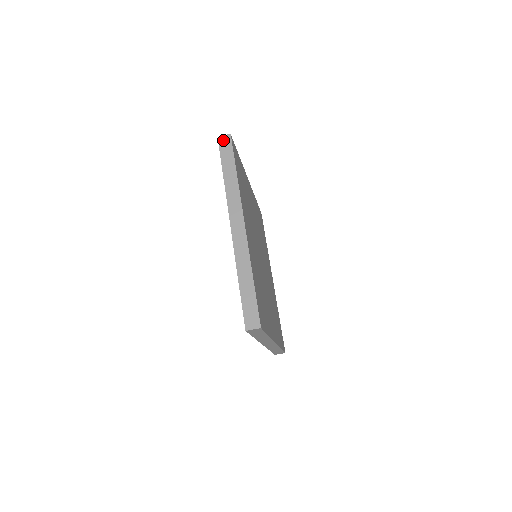
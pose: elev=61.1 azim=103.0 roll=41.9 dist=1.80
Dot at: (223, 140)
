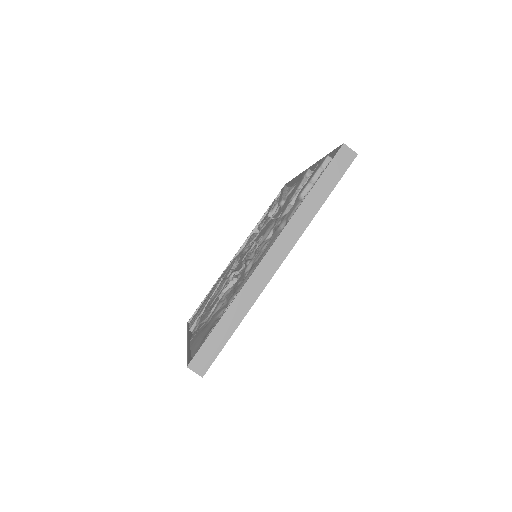
Dot at: (345, 153)
